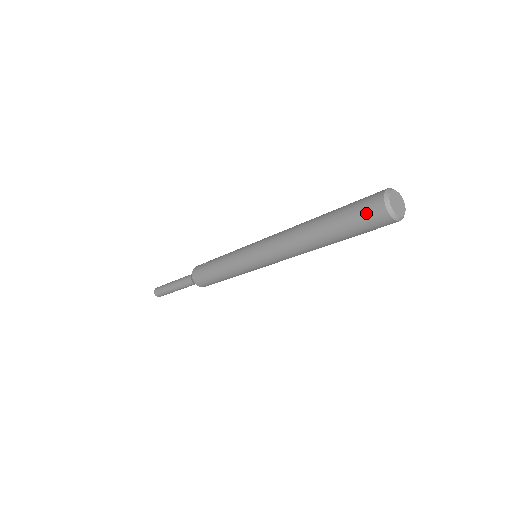
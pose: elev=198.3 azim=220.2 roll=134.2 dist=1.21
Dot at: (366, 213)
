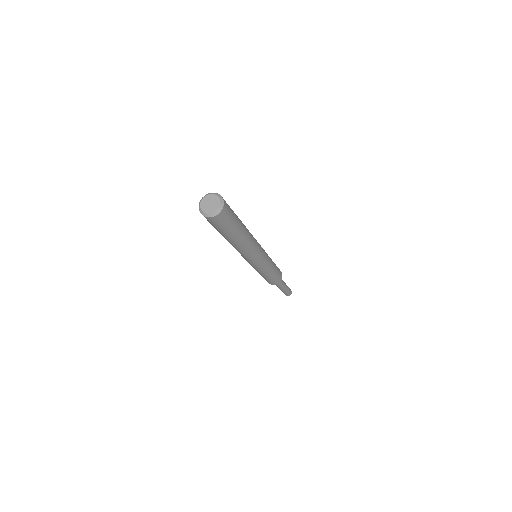
Dot at: (209, 222)
